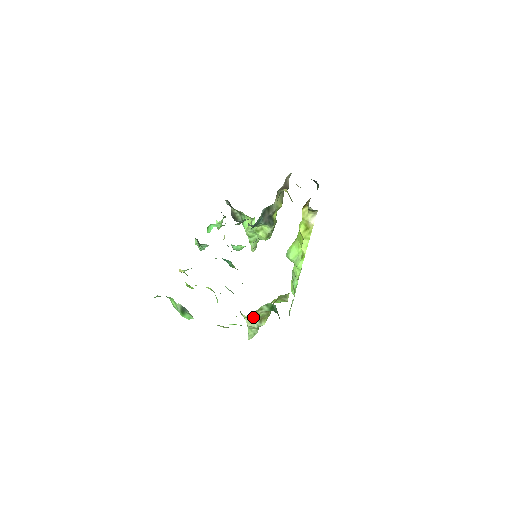
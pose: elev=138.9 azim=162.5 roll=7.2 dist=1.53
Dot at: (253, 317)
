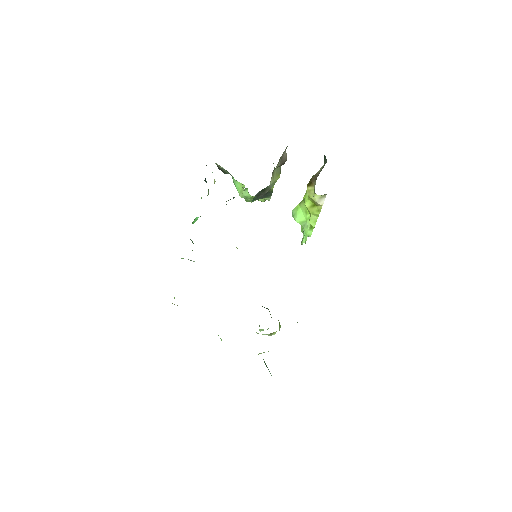
Dot at: occluded
